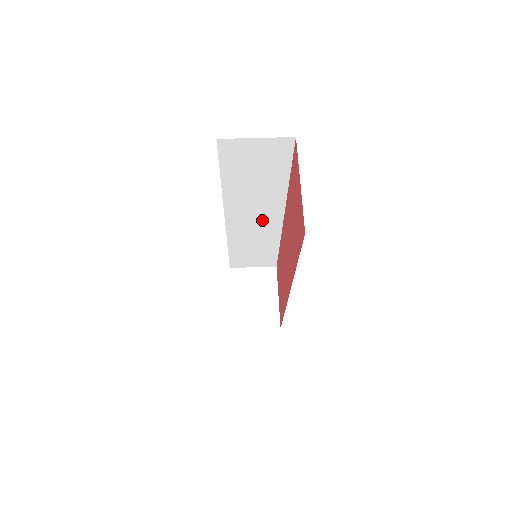
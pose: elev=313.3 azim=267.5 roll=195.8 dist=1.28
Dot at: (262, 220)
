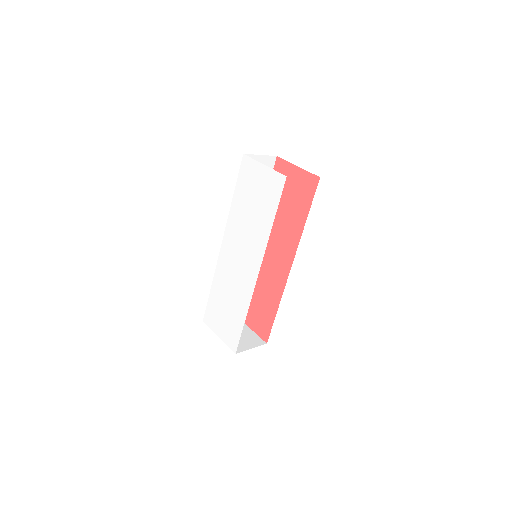
Dot at: occluded
